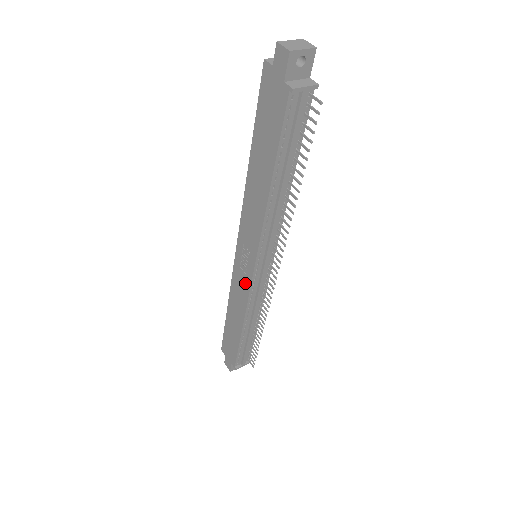
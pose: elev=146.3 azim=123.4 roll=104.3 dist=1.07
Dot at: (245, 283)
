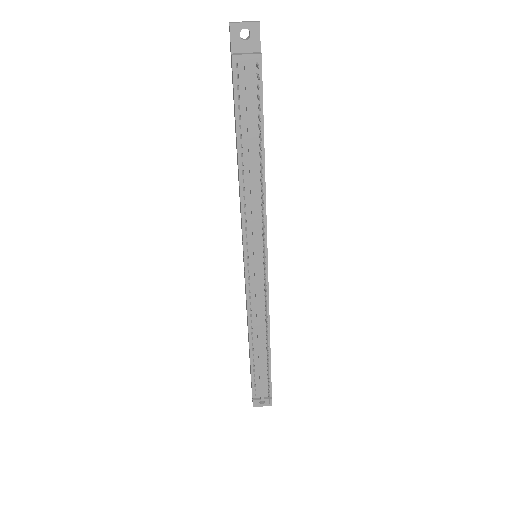
Dot at: occluded
